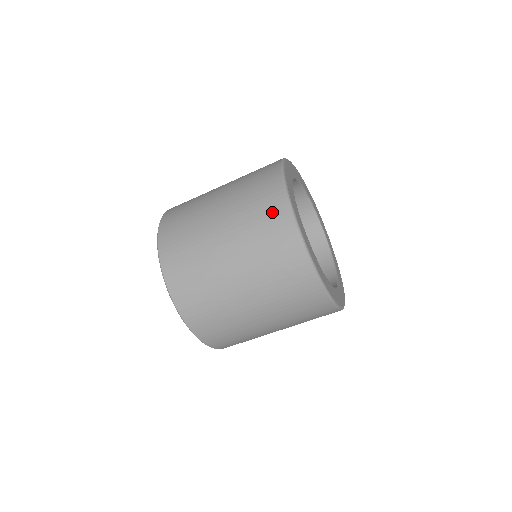
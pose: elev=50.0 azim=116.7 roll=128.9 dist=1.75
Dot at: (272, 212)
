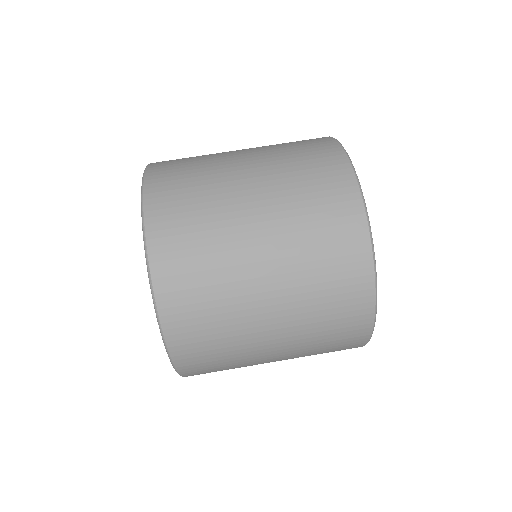
Dot at: (338, 208)
